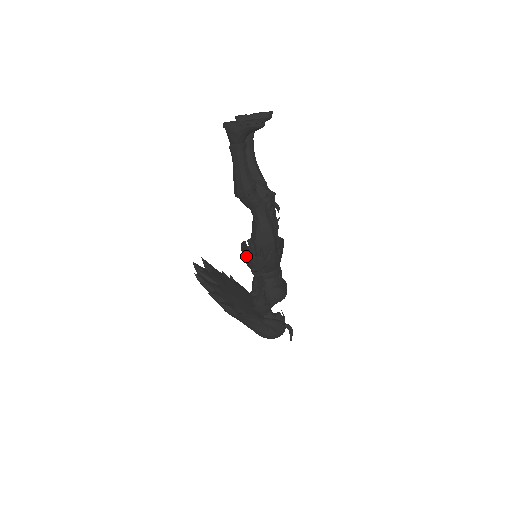
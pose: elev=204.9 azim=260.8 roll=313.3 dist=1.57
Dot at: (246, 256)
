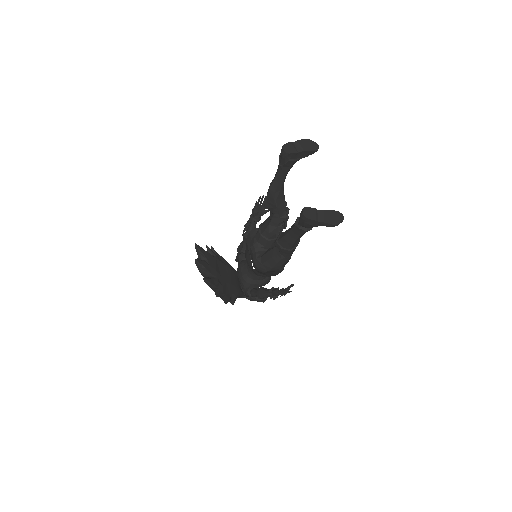
Dot at: (259, 273)
